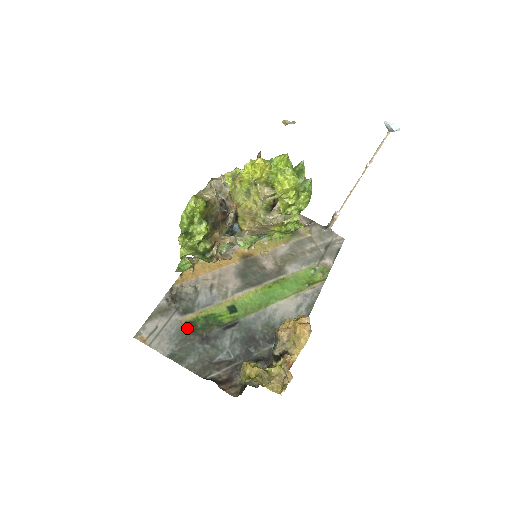
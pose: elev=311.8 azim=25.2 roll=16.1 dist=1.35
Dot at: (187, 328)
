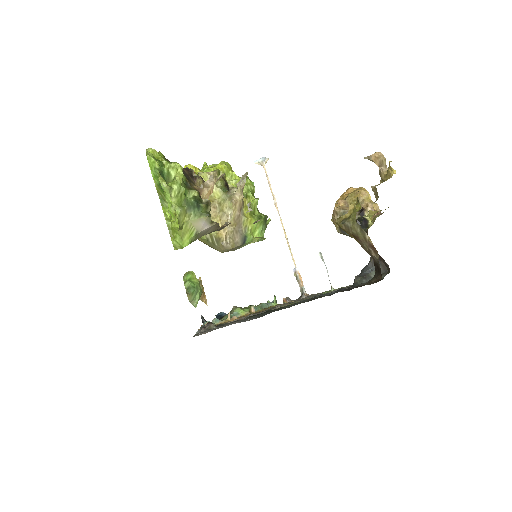
Dot at: (253, 316)
